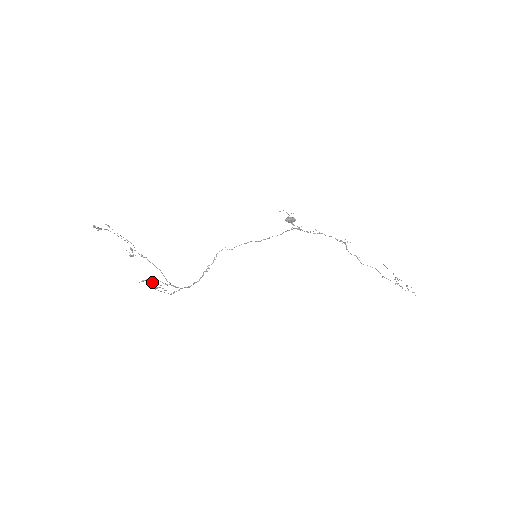
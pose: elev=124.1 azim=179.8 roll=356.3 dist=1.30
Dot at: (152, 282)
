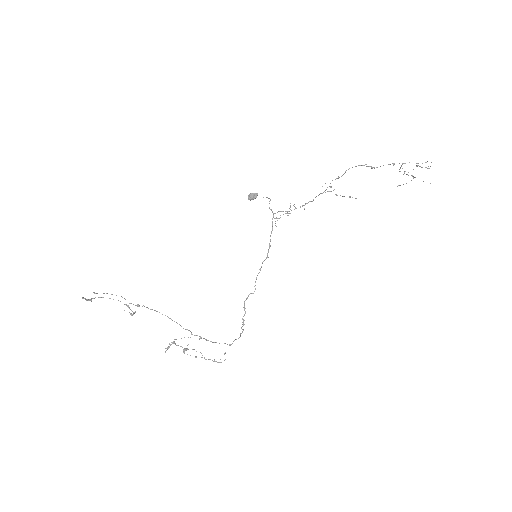
Dot at: (174, 342)
